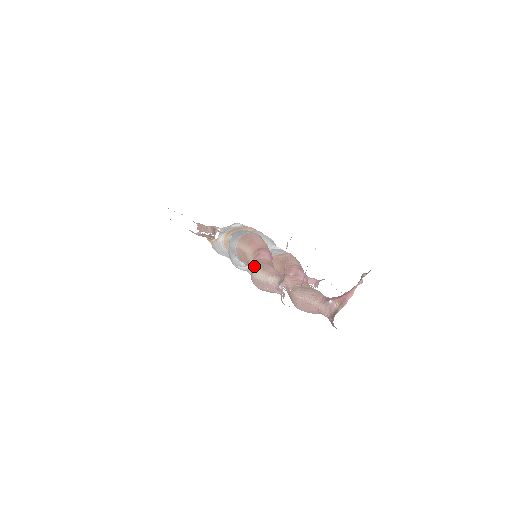
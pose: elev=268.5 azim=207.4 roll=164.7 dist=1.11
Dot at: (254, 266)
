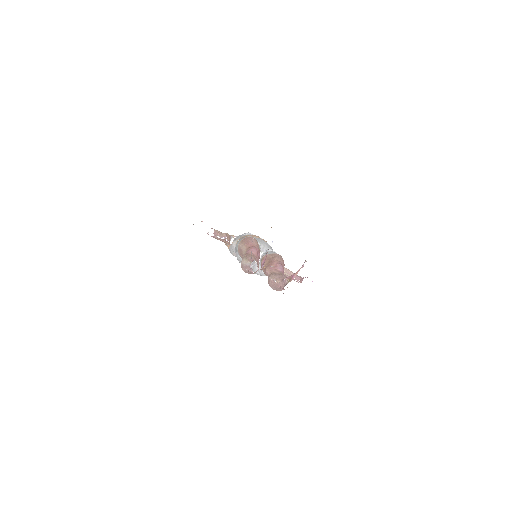
Dot at: (243, 257)
